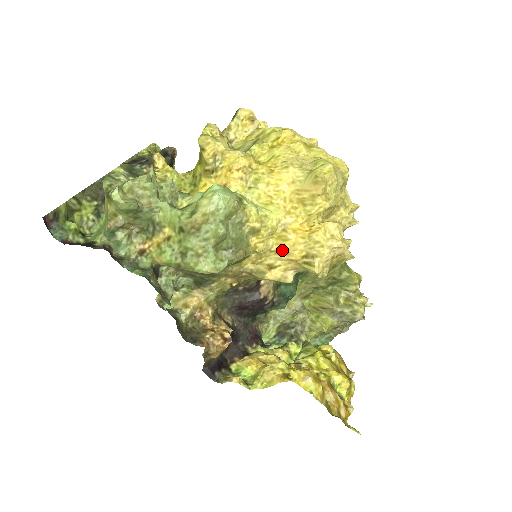
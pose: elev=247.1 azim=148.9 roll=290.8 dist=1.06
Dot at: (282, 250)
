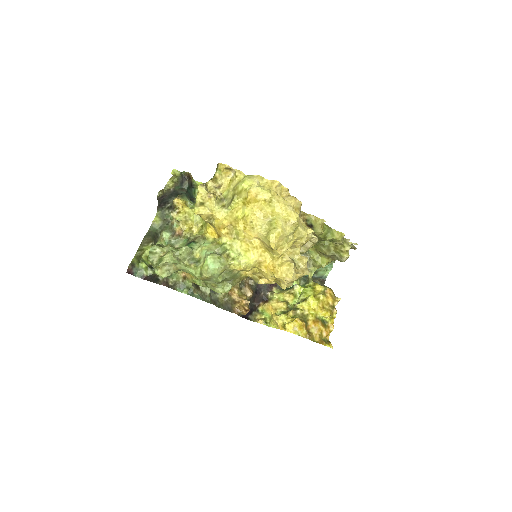
Dot at: (262, 274)
